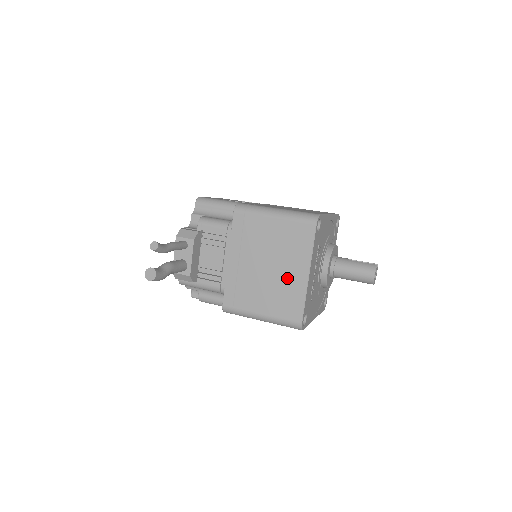
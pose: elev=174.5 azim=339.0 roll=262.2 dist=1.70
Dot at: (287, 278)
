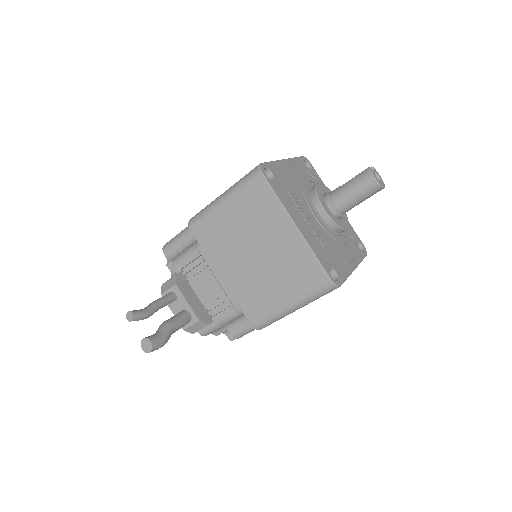
Dot at: (281, 248)
